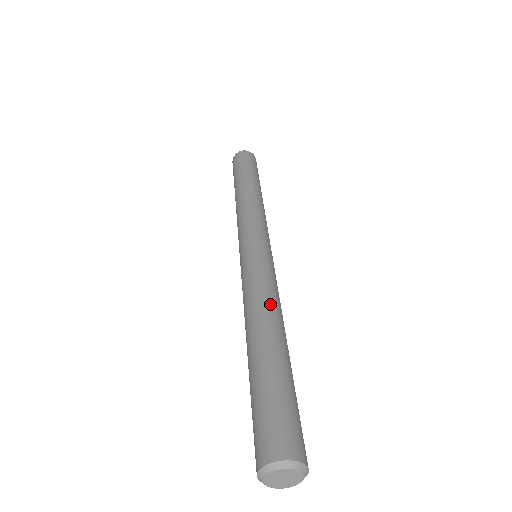
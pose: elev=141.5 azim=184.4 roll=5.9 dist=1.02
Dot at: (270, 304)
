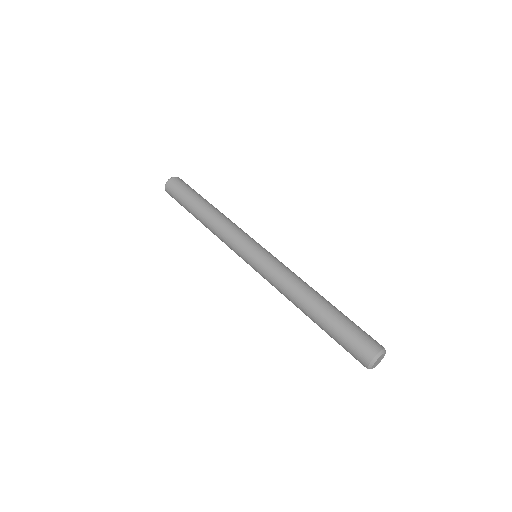
Dot at: (301, 282)
